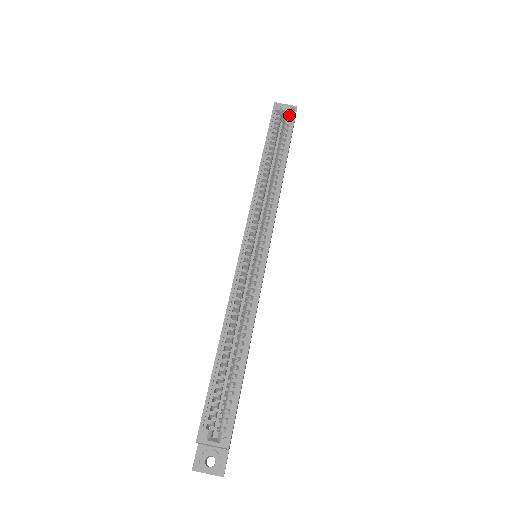
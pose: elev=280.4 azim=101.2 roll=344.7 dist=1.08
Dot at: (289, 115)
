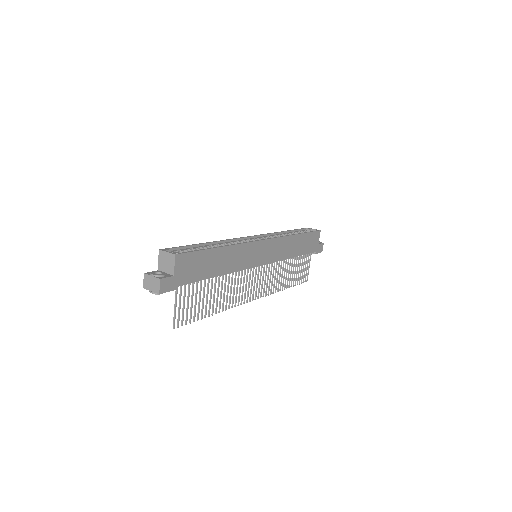
Dot at: occluded
